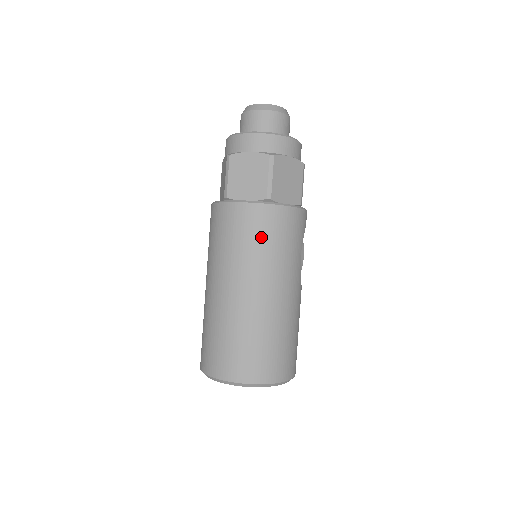
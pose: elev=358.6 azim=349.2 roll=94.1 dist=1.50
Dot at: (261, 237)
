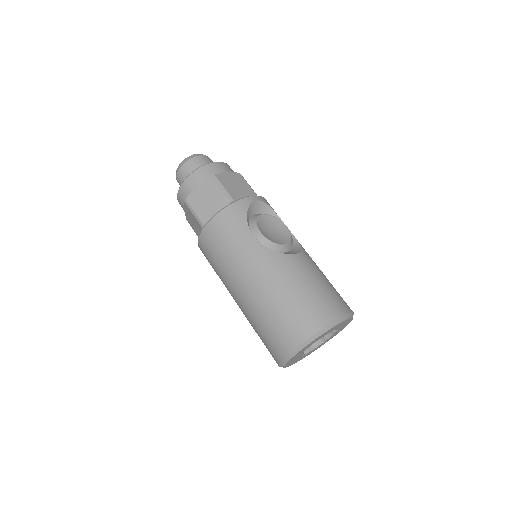
Dot at: (214, 255)
